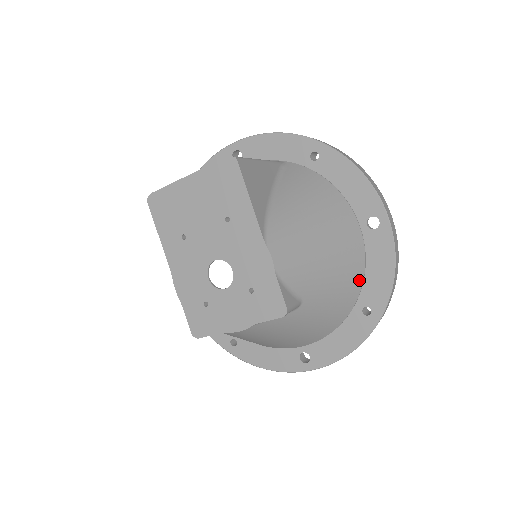
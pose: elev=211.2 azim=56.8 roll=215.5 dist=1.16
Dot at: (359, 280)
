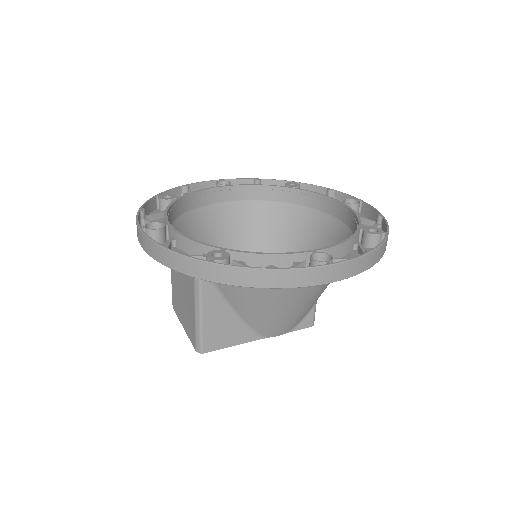
Dot at: occluded
